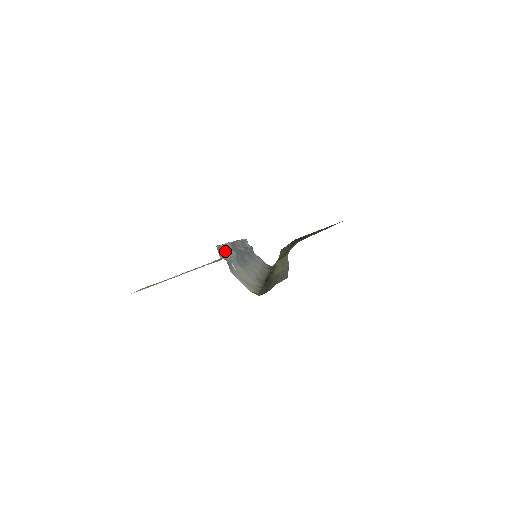
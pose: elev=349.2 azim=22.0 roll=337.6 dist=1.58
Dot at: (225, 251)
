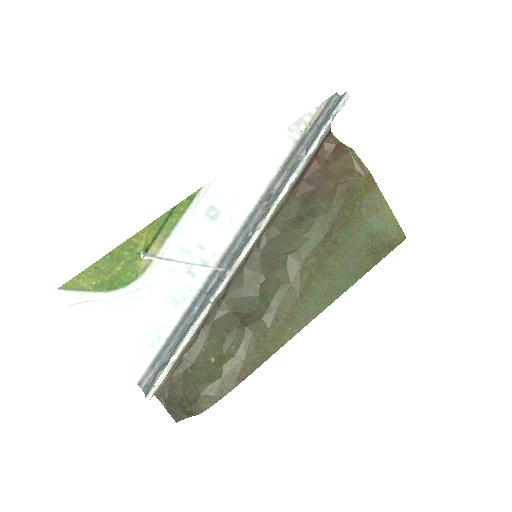
Dot at: occluded
